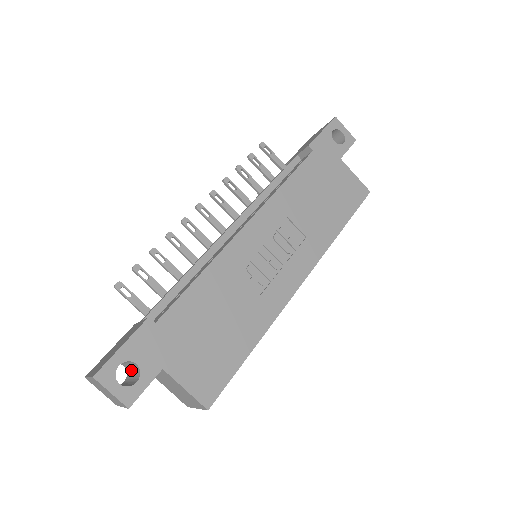
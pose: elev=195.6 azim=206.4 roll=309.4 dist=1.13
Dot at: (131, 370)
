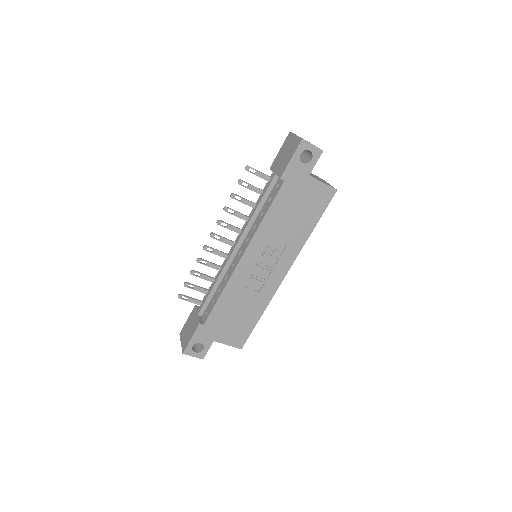
Dot at: occluded
